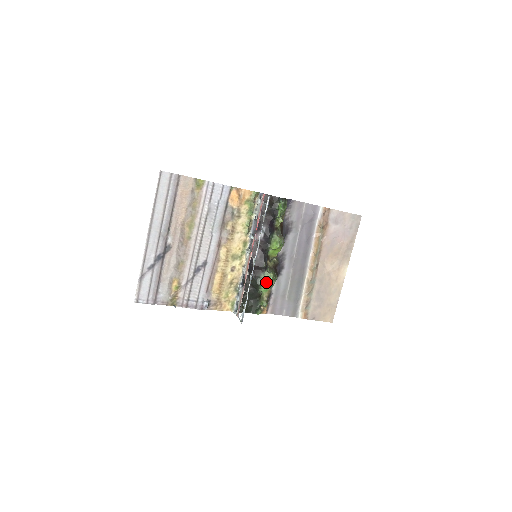
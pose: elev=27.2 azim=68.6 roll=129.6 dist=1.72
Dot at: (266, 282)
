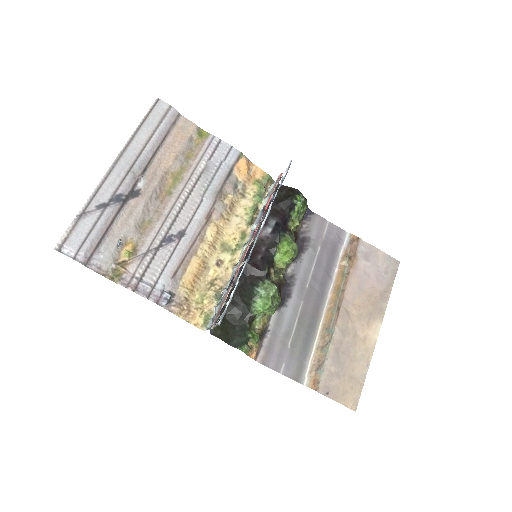
Dot at: (265, 294)
